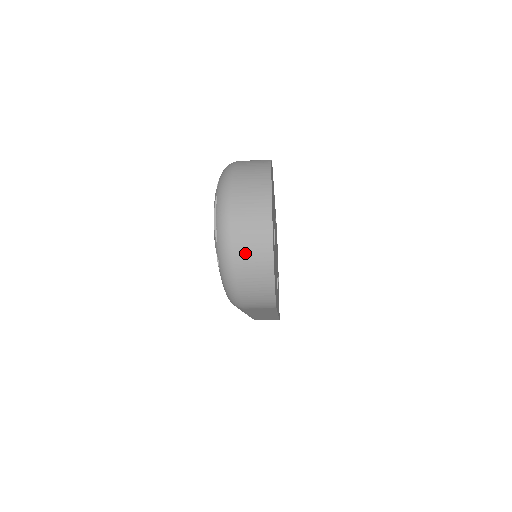
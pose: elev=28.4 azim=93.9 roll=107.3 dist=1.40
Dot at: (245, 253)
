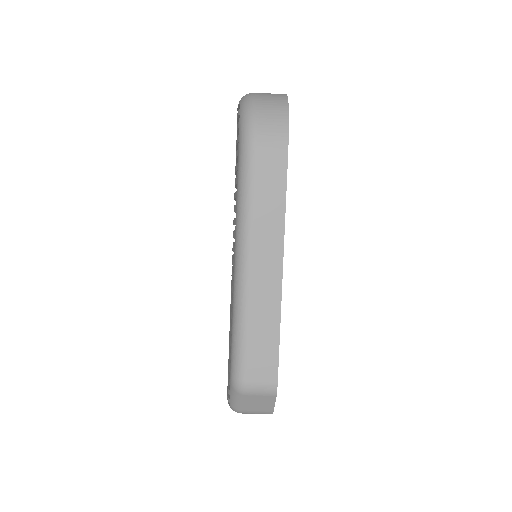
Dot at: (264, 95)
